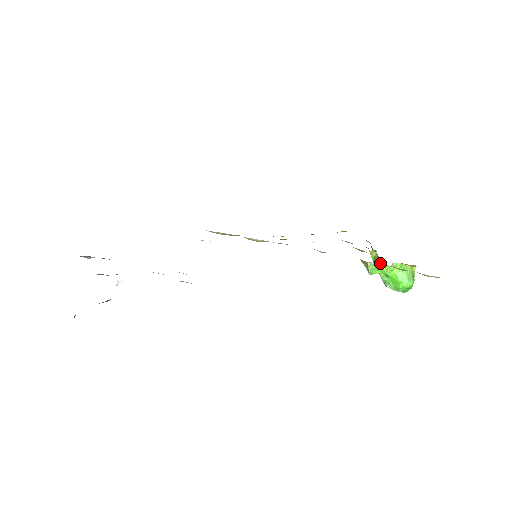
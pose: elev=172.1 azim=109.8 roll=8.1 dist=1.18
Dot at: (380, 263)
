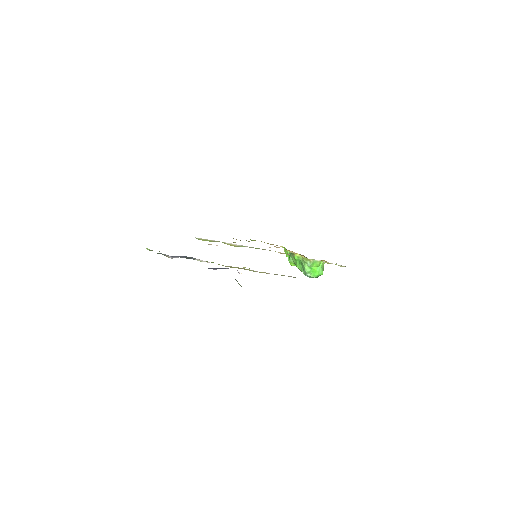
Dot at: occluded
